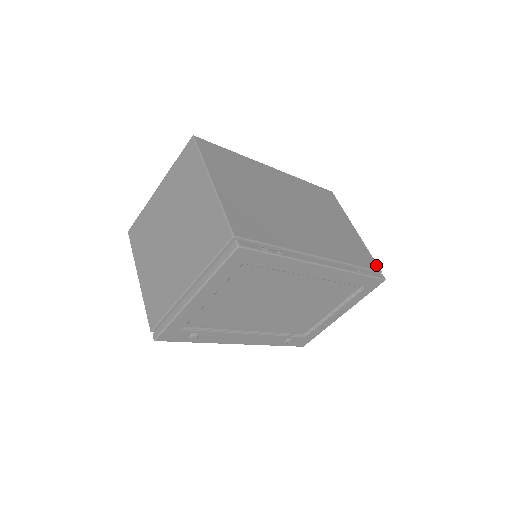
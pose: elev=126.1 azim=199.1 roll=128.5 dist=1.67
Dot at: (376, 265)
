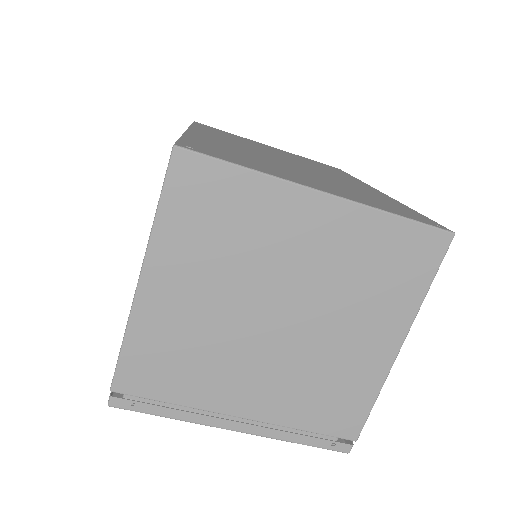
Dot at: occluded
